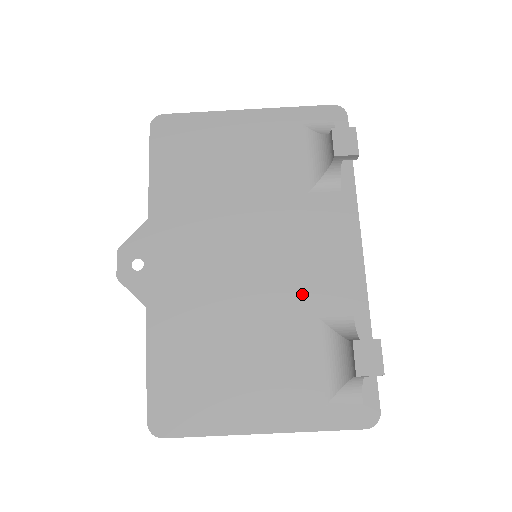
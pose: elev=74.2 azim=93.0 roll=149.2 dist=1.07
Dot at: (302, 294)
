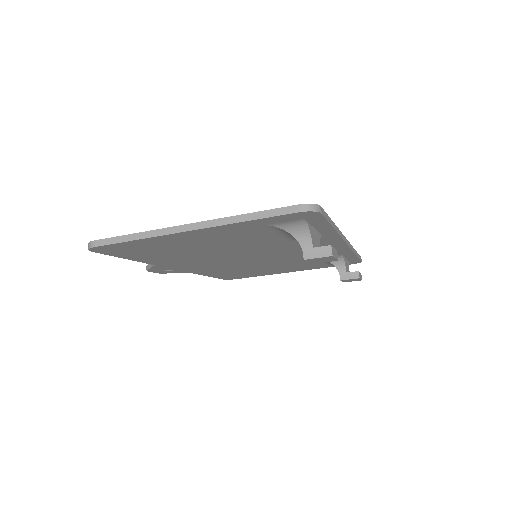
Dot at: (300, 257)
